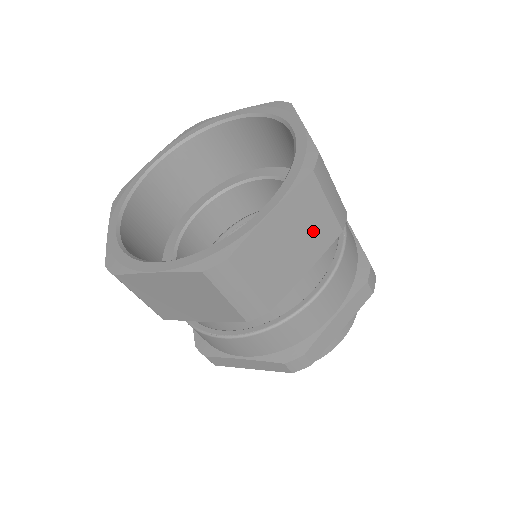
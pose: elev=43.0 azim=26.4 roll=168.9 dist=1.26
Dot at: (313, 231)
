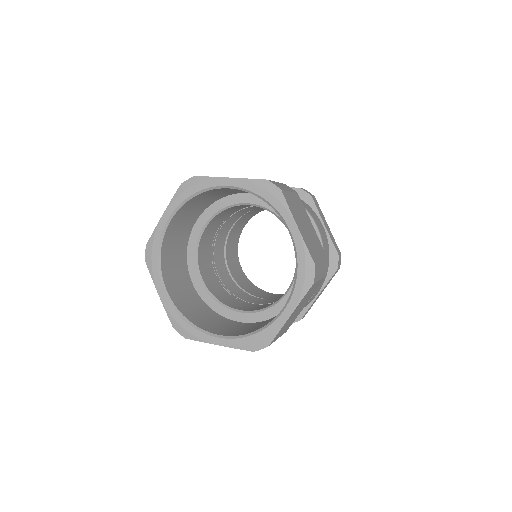
Dot at: occluded
